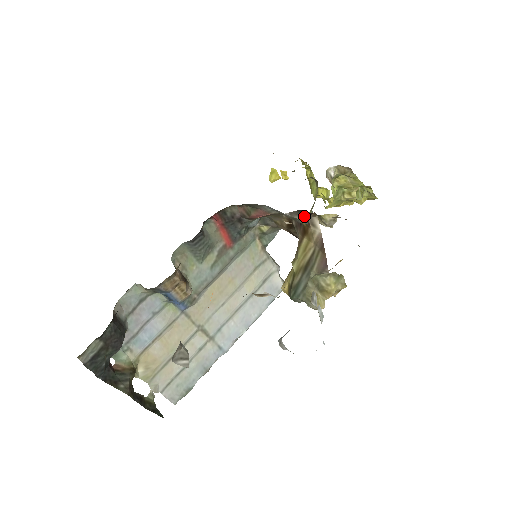
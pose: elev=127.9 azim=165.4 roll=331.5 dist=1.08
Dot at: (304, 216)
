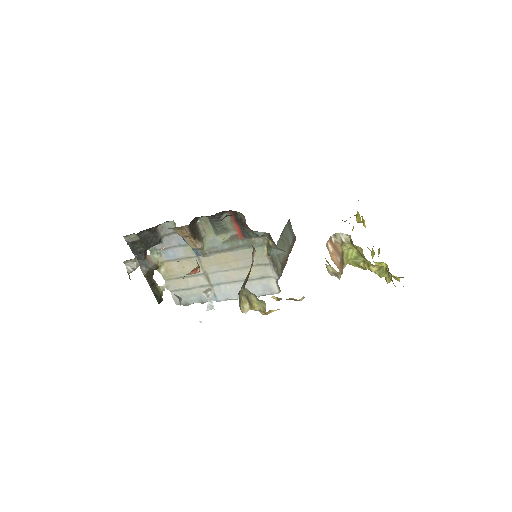
Dot at: occluded
